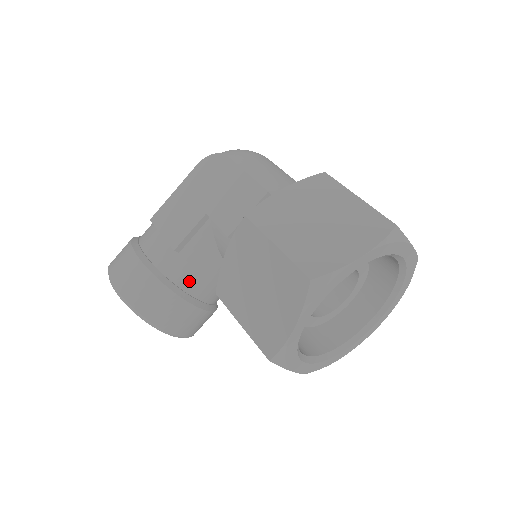
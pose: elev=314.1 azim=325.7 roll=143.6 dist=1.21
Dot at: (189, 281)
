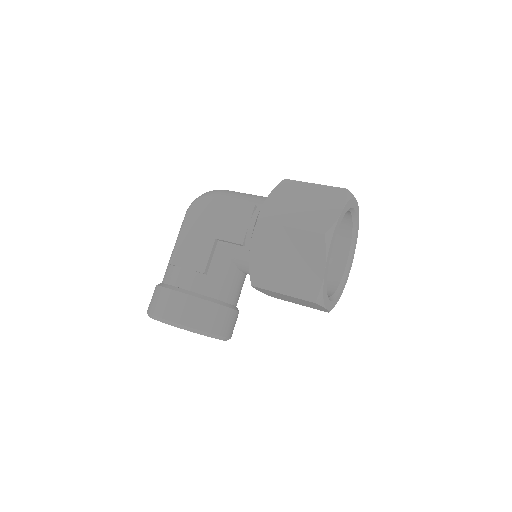
Dot at: (221, 292)
